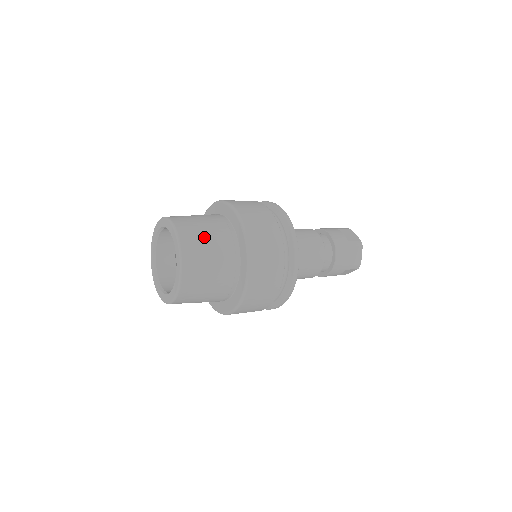
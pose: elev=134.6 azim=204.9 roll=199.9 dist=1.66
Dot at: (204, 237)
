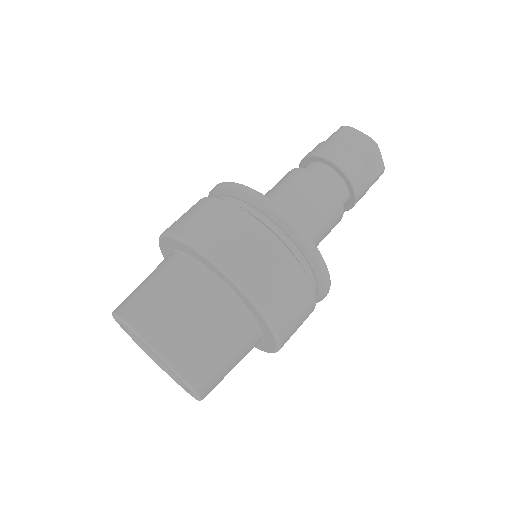
Dot at: (187, 322)
